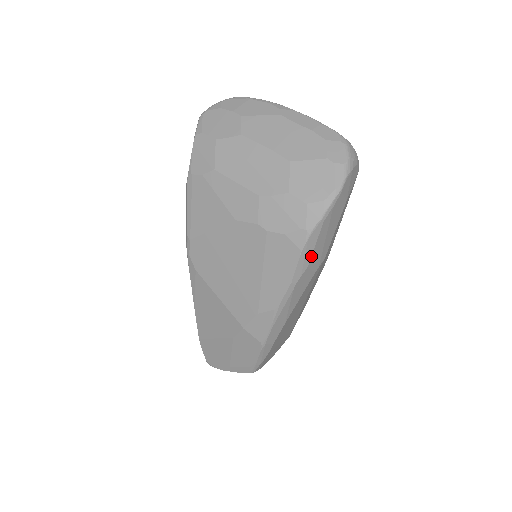
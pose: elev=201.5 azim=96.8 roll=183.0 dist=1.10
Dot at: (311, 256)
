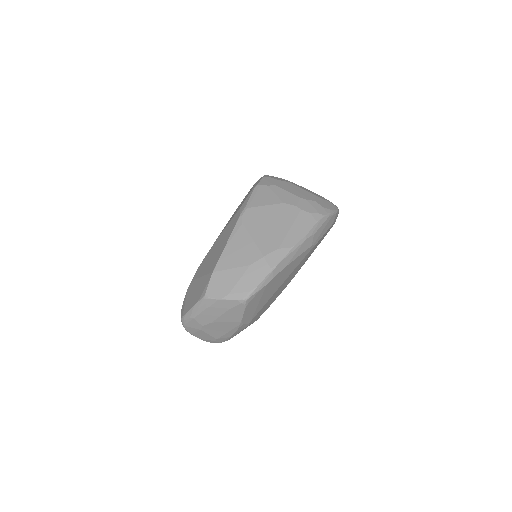
Dot at: (318, 230)
